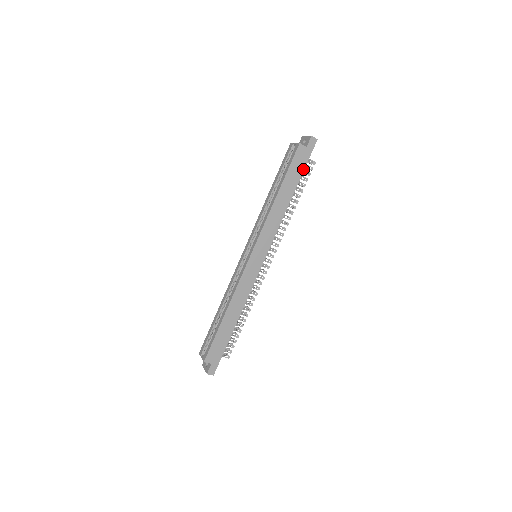
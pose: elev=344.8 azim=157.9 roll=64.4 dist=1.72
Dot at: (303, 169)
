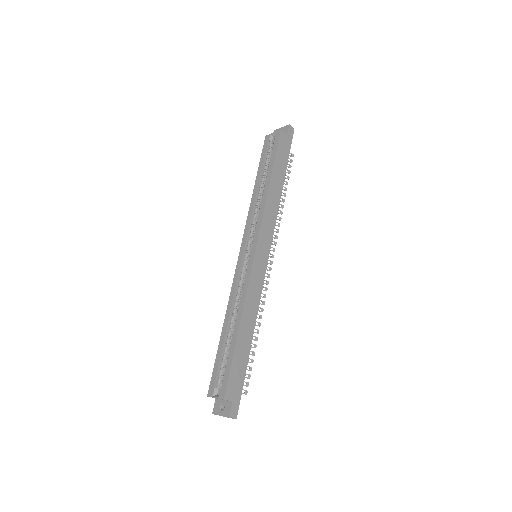
Dot at: (287, 157)
